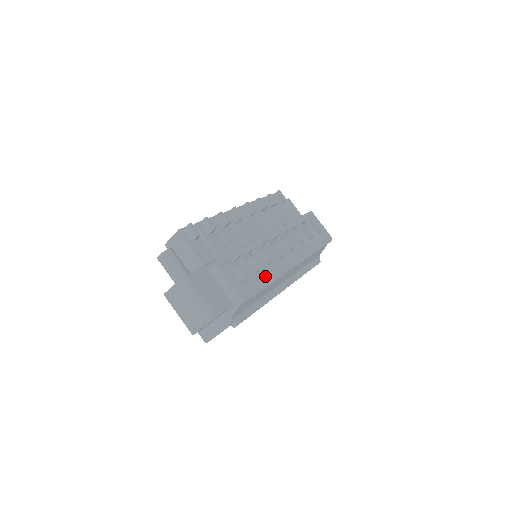
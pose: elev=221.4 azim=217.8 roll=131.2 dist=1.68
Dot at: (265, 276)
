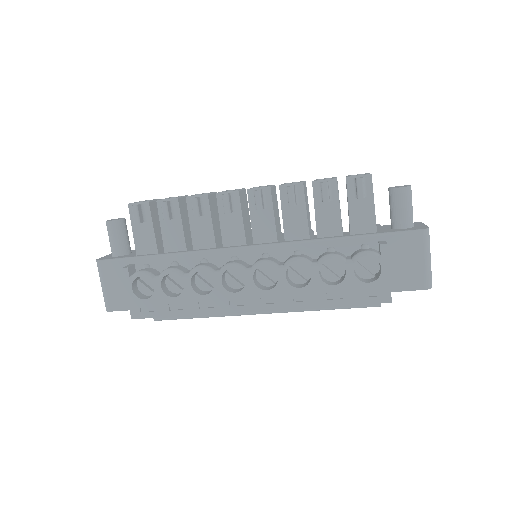
Dot at: (184, 304)
